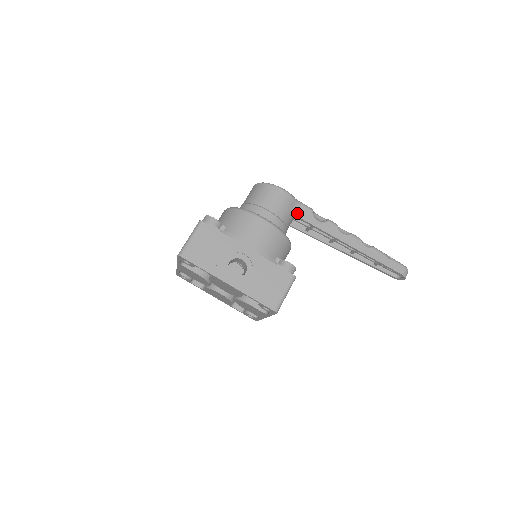
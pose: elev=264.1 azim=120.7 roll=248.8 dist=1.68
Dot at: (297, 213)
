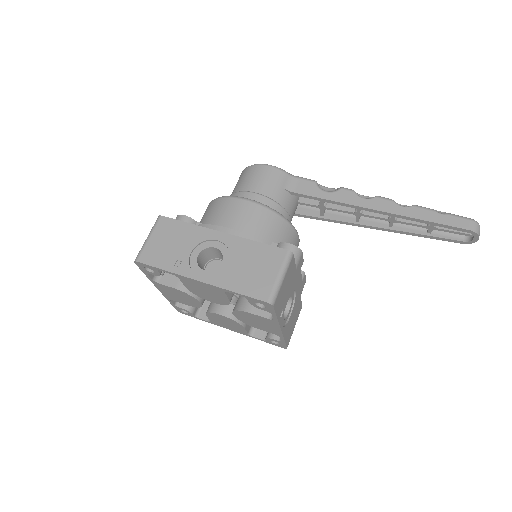
Dot at: (295, 189)
